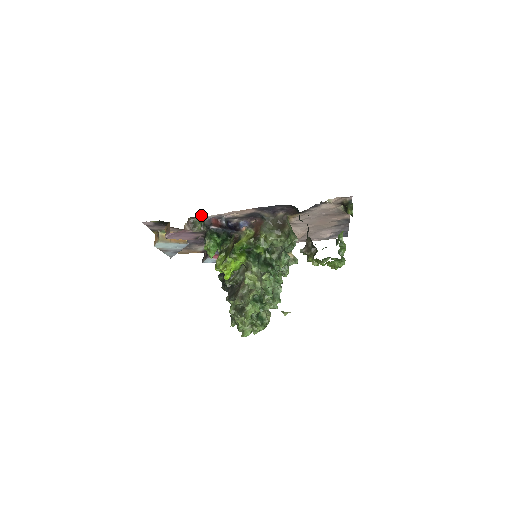
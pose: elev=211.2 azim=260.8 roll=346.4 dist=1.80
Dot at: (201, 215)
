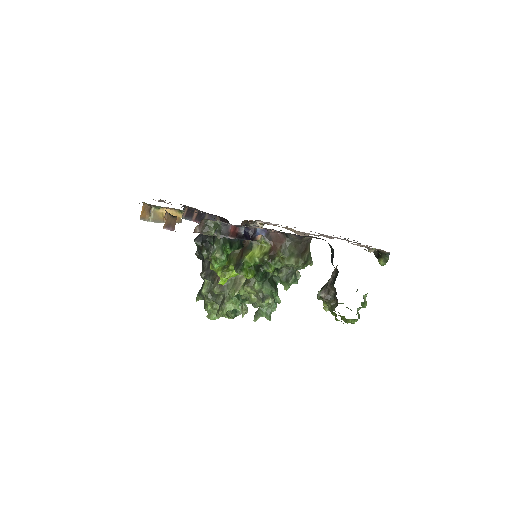
Dot at: occluded
